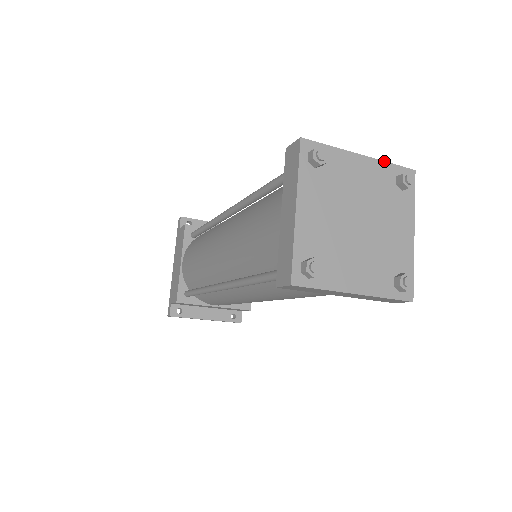
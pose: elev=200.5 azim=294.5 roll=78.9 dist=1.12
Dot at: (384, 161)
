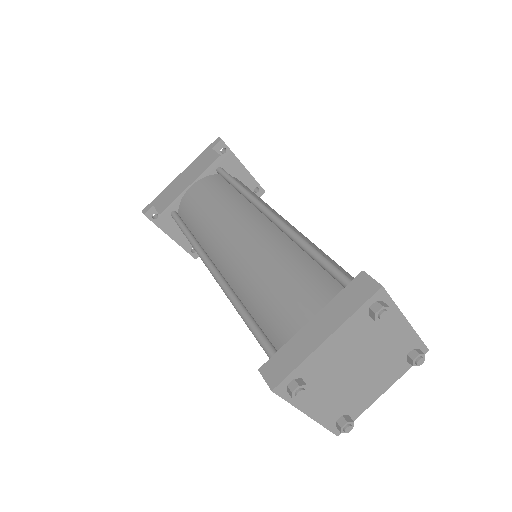
Dot at: (417, 334)
